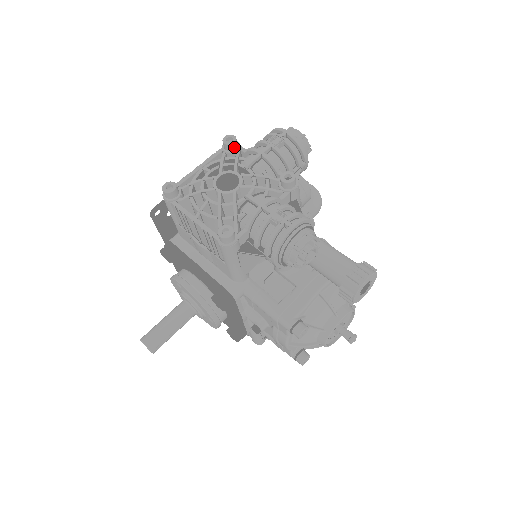
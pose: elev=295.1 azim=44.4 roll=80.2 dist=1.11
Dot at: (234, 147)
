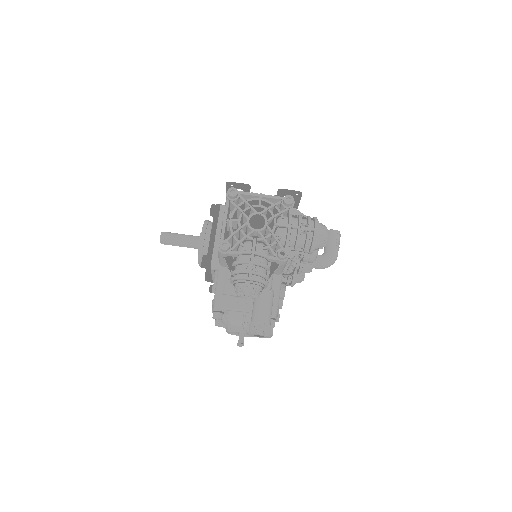
Dot at: (287, 205)
